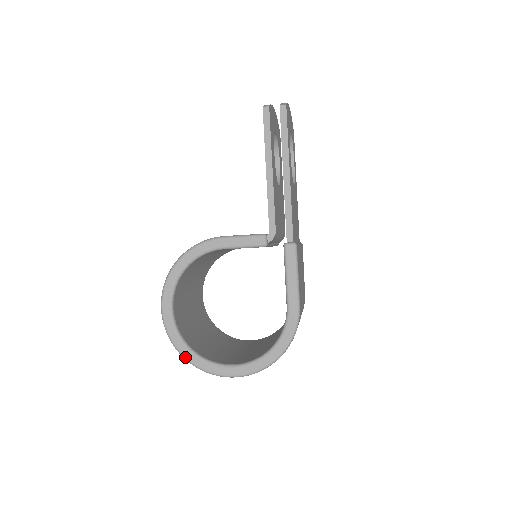
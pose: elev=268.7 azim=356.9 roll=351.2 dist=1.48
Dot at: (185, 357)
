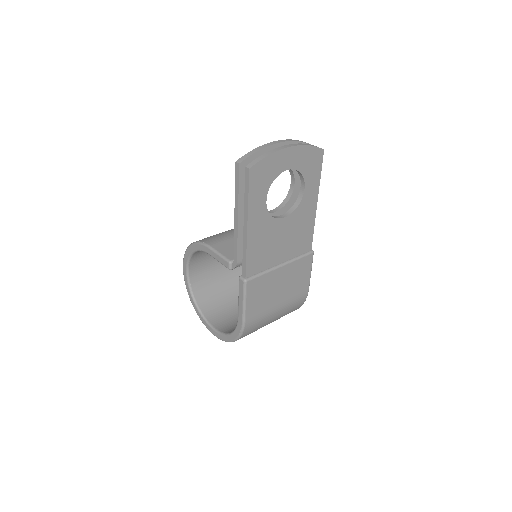
Dot at: (192, 304)
